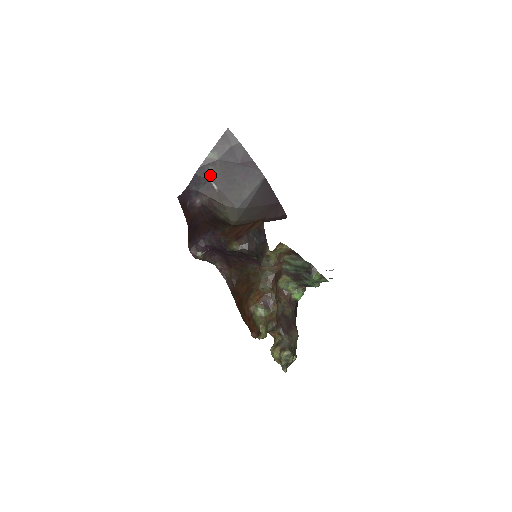
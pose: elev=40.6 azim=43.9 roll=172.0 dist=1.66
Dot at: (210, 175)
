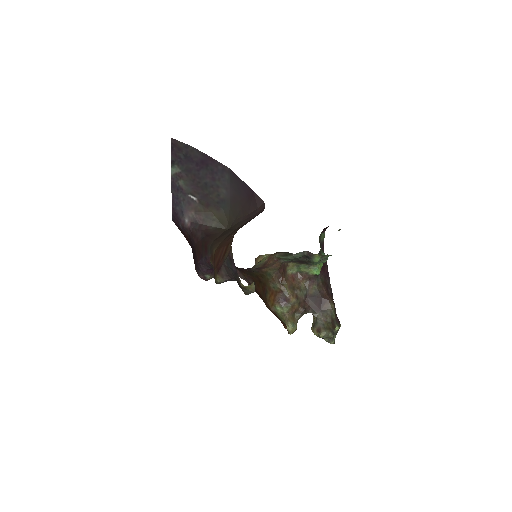
Dot at: (184, 189)
